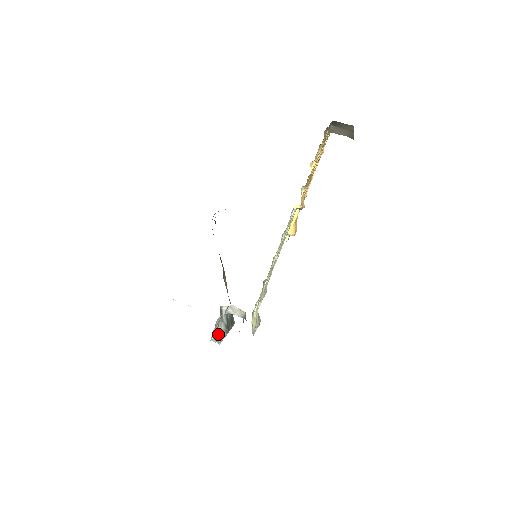
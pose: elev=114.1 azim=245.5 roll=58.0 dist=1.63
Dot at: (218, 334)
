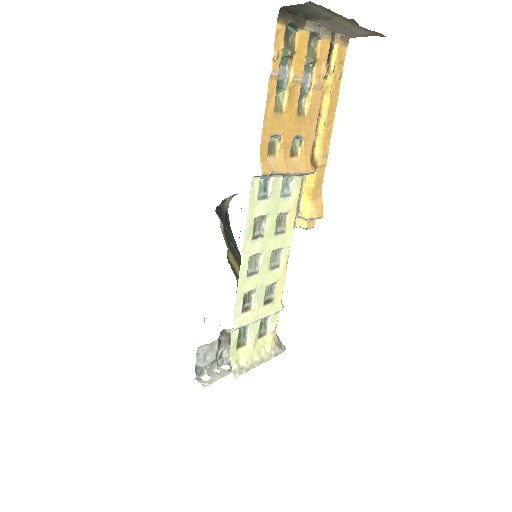
Dot at: (212, 370)
